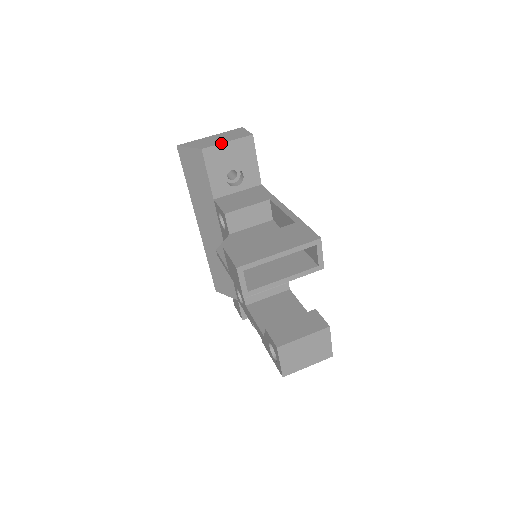
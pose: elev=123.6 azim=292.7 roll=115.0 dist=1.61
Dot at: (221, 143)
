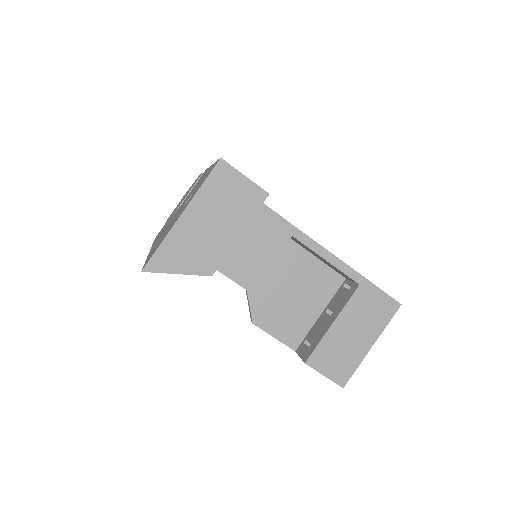
Dot at: (233, 245)
